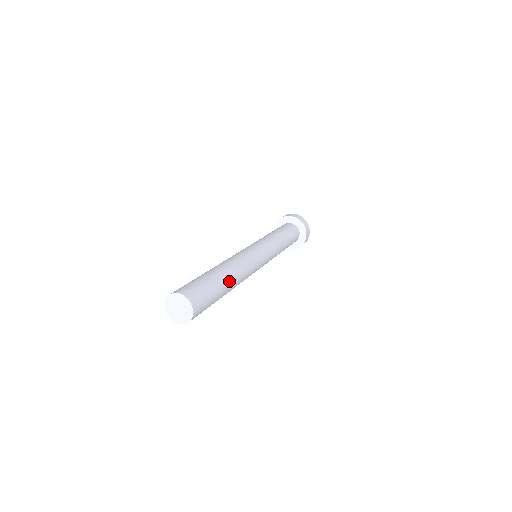
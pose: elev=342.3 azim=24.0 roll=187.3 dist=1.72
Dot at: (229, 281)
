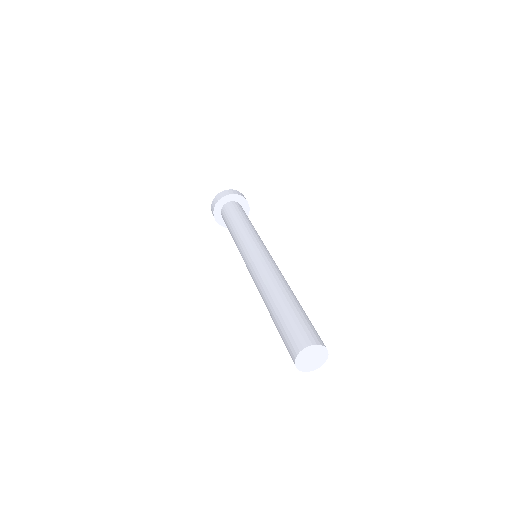
Dot at: occluded
